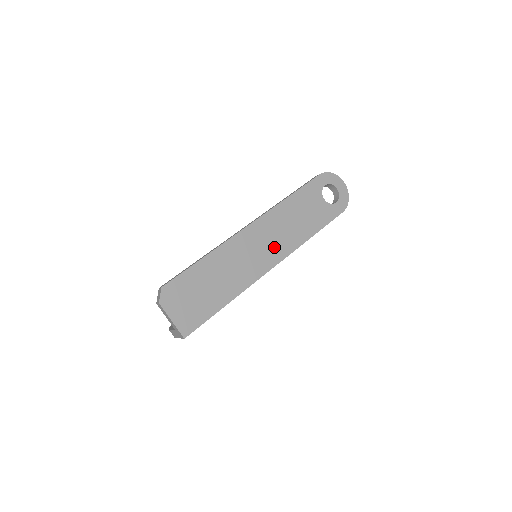
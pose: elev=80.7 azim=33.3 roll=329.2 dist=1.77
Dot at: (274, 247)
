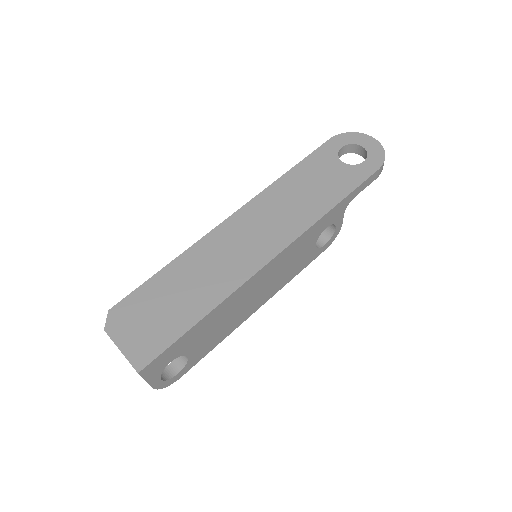
Dot at: (272, 233)
